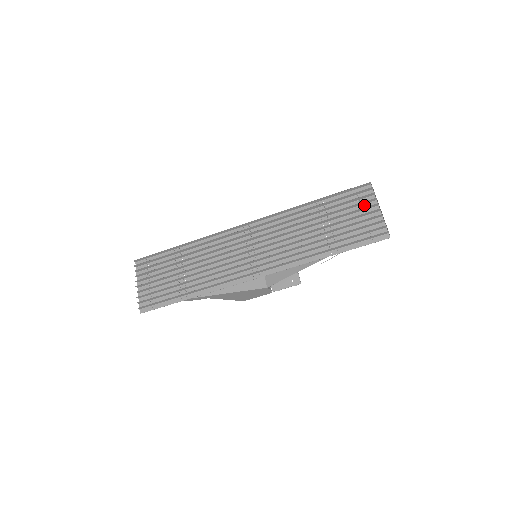
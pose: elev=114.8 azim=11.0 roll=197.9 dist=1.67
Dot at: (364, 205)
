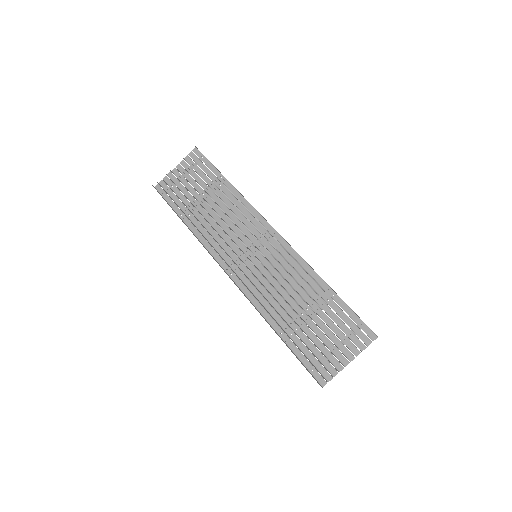
Dot at: (349, 341)
